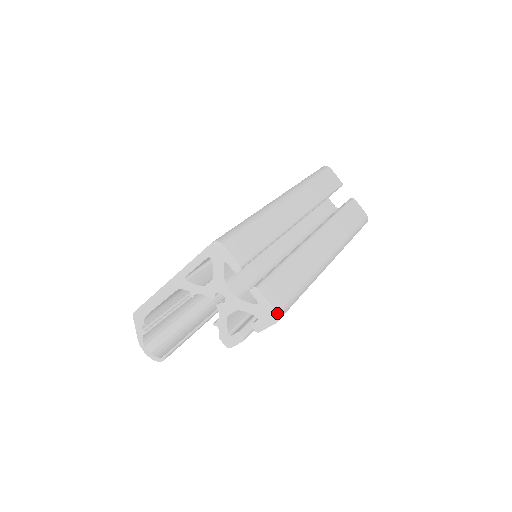
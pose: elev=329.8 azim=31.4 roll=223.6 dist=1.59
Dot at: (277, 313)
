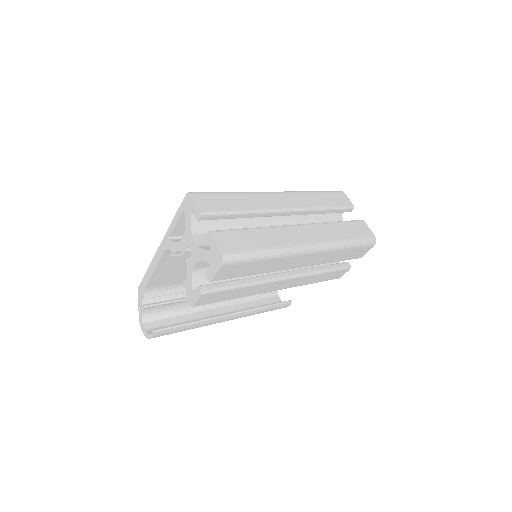
Dot at: (222, 255)
